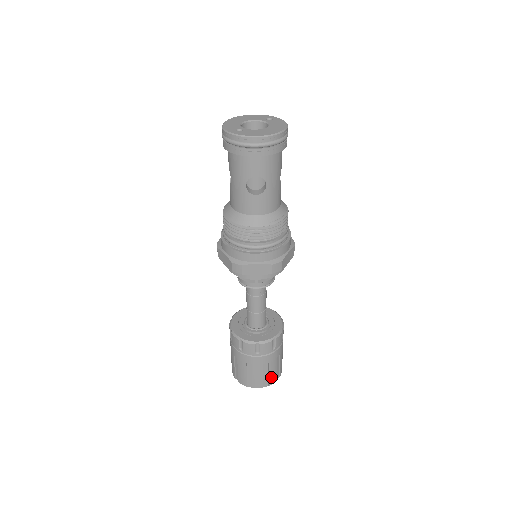
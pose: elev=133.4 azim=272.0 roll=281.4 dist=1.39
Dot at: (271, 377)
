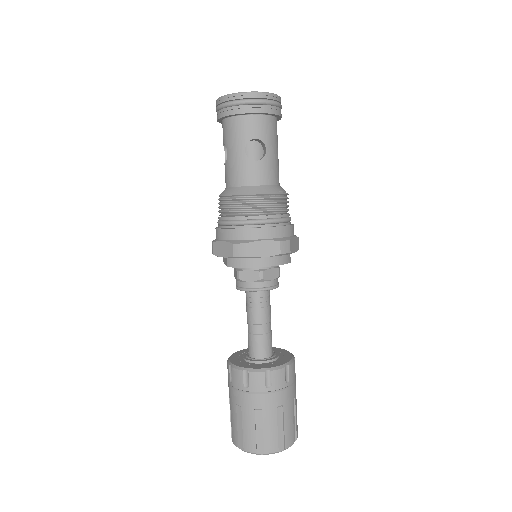
Dot at: (287, 433)
